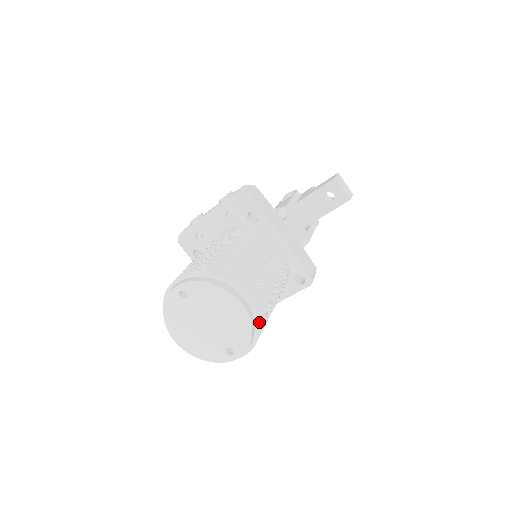
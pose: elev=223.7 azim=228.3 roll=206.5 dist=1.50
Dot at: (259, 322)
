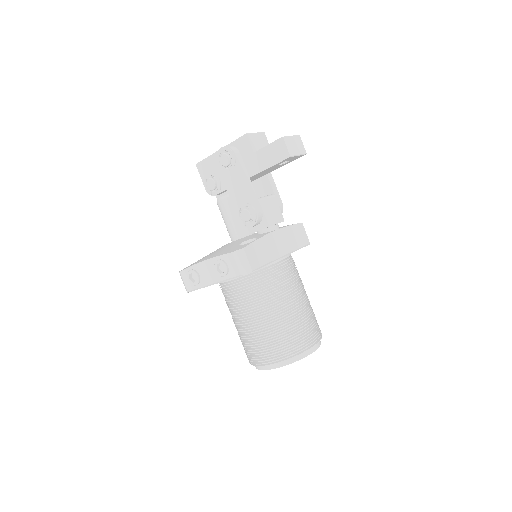
Dot at: occluded
